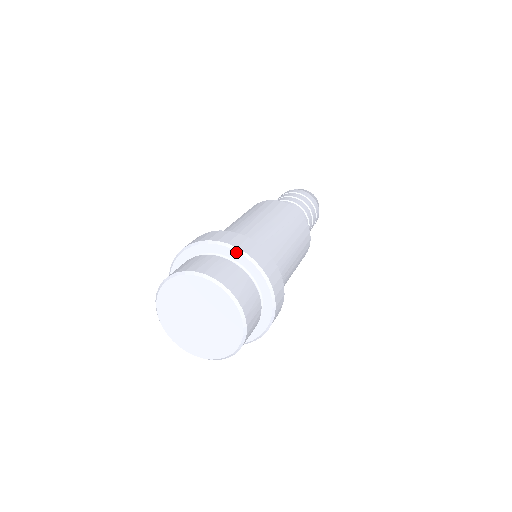
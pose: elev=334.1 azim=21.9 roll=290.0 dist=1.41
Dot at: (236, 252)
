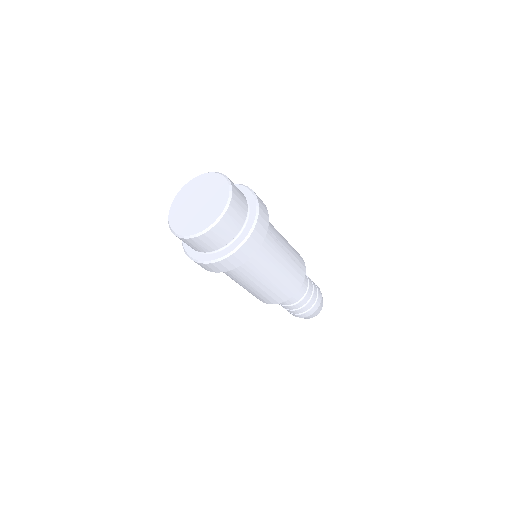
Dot at: (255, 201)
